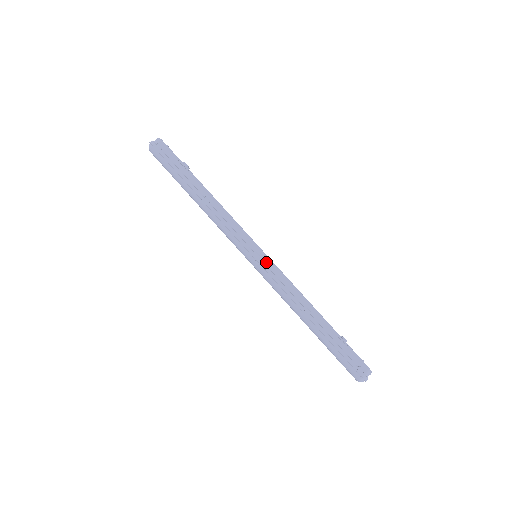
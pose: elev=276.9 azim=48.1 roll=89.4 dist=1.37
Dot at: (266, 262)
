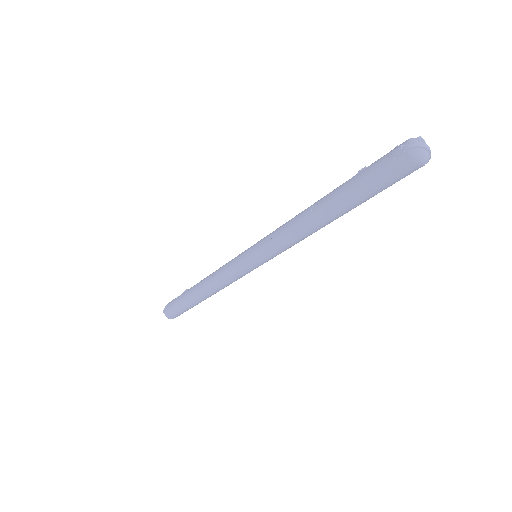
Dot at: (258, 244)
